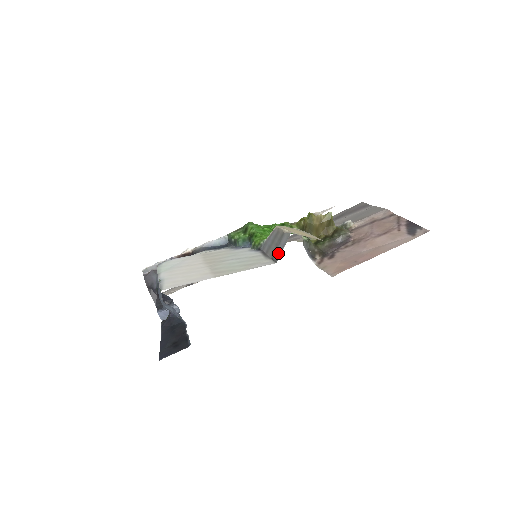
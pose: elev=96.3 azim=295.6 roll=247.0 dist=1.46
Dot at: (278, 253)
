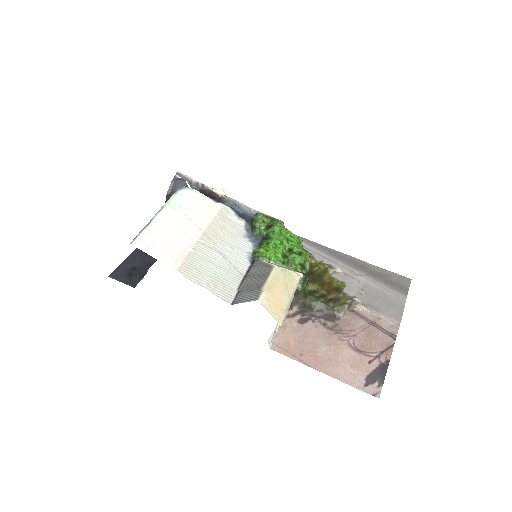
Dot at: (241, 298)
